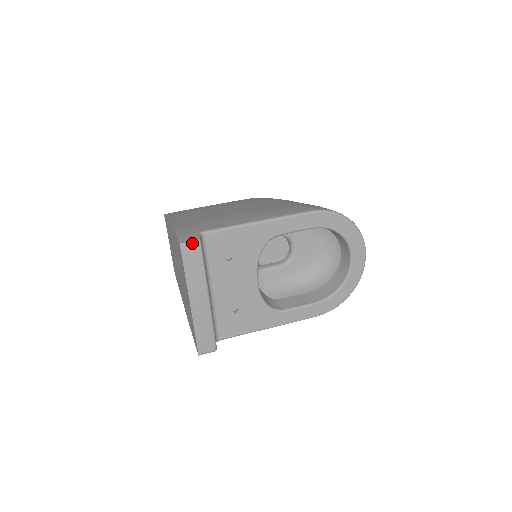
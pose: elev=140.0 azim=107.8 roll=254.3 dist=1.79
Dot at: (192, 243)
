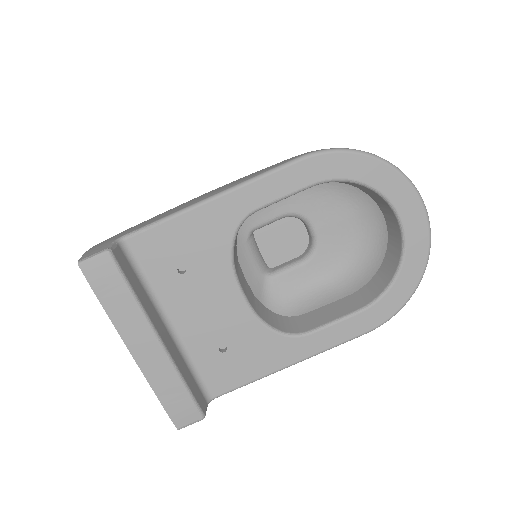
Dot at: (97, 258)
